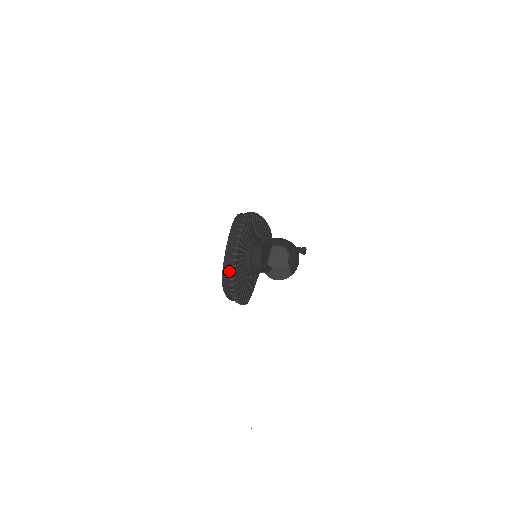
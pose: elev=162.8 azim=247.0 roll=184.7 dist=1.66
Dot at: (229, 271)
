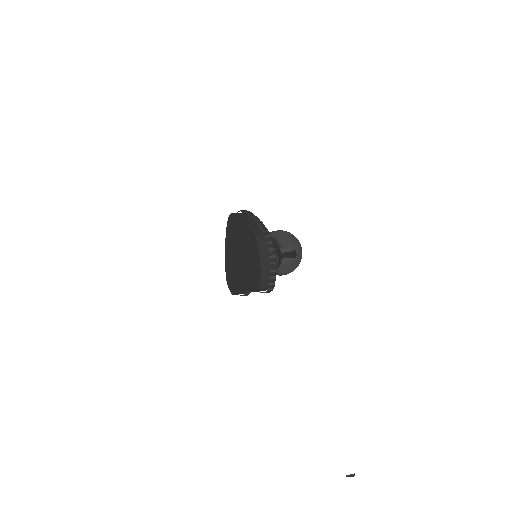
Dot at: (260, 227)
